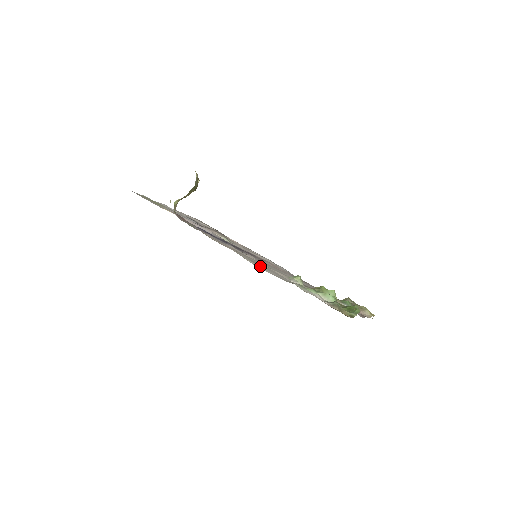
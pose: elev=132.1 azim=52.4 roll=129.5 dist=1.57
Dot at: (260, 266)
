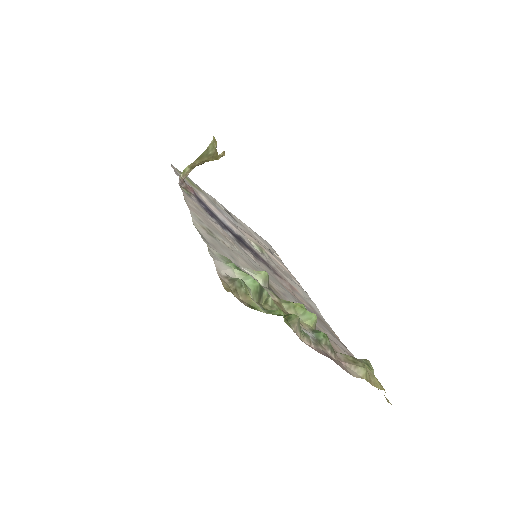
Dot at: (209, 234)
